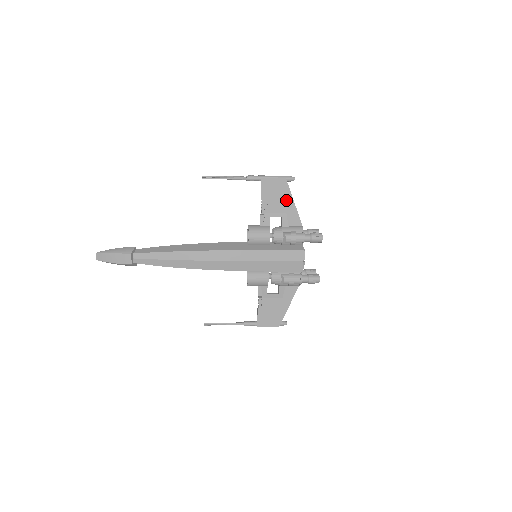
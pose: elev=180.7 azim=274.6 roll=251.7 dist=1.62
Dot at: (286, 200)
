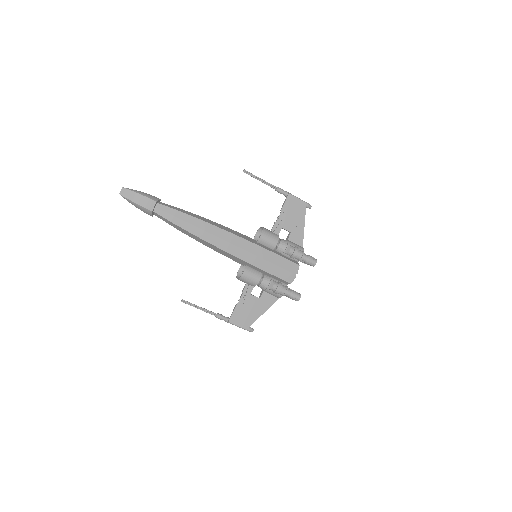
Dot at: (299, 220)
